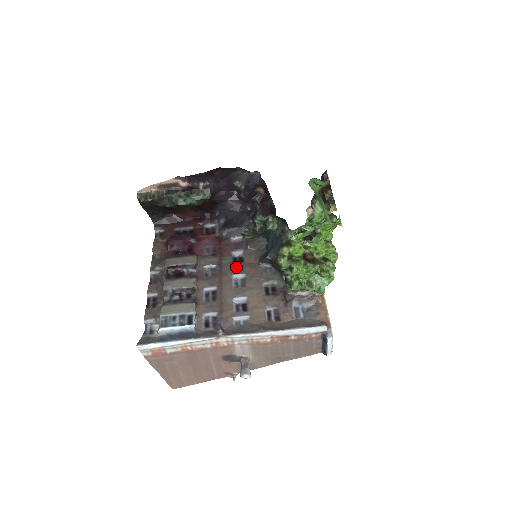
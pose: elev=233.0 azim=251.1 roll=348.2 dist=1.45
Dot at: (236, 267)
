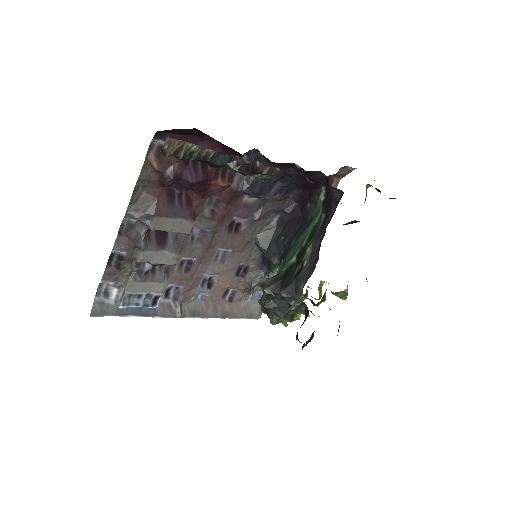
Dot at: (228, 239)
